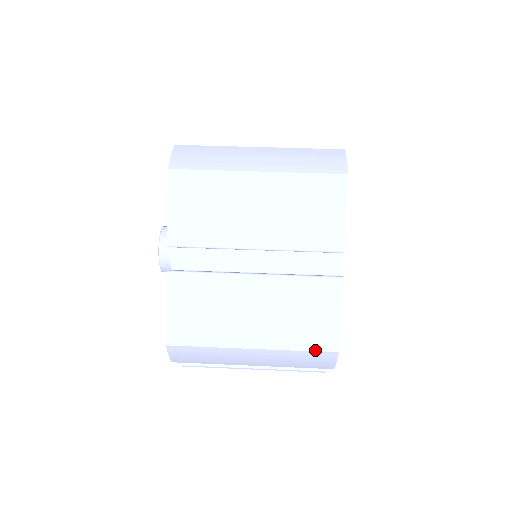
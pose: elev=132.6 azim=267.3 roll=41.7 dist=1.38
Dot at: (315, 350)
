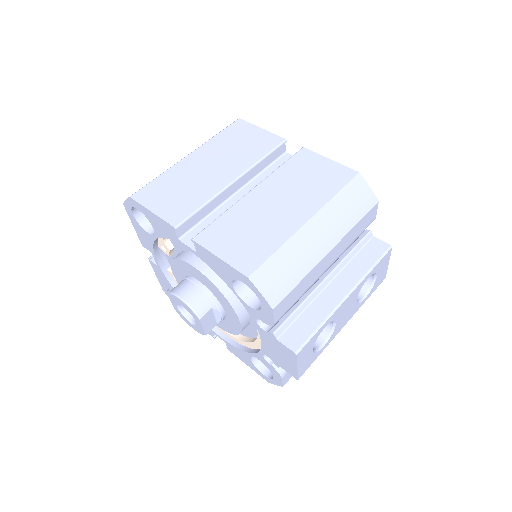
Dot at: (345, 184)
